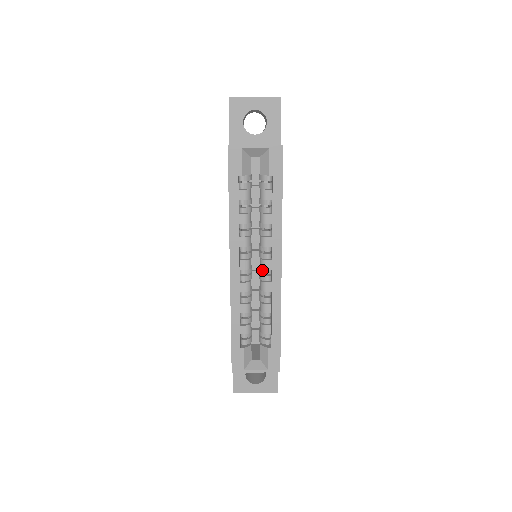
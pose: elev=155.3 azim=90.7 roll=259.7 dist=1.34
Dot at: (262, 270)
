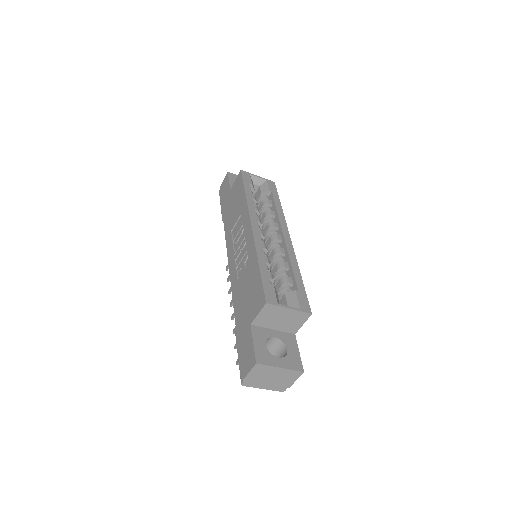
Dot at: (273, 243)
